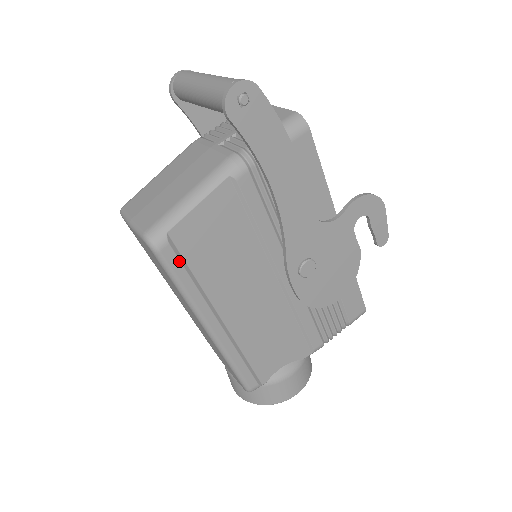
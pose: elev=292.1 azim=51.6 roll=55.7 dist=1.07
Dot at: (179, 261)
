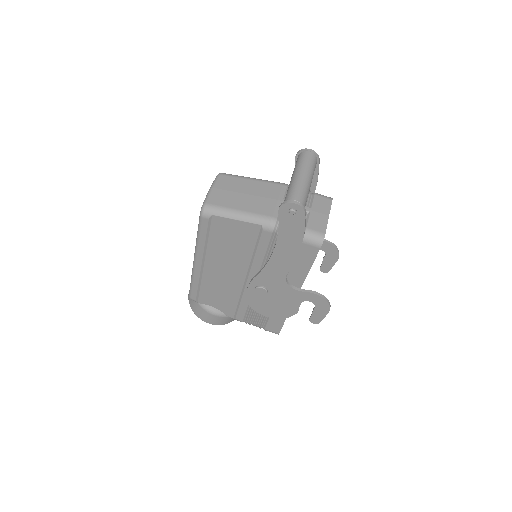
Dot at: (207, 228)
